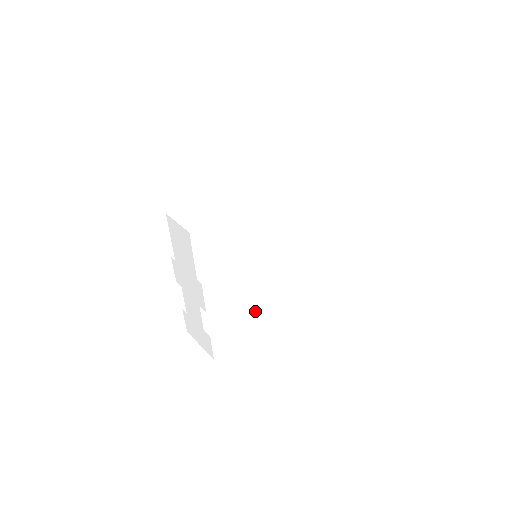
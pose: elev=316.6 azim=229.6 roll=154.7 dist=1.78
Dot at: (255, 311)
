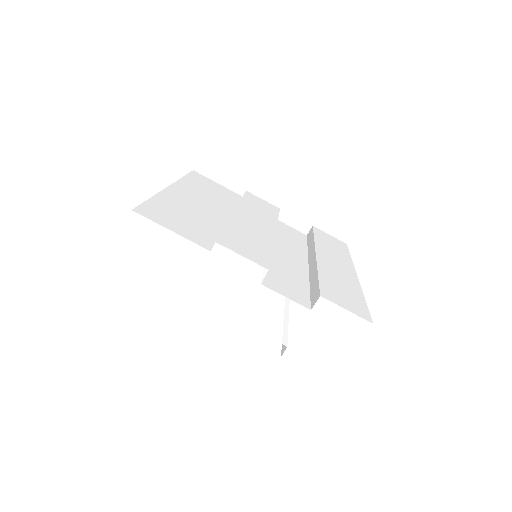
Dot at: (324, 268)
